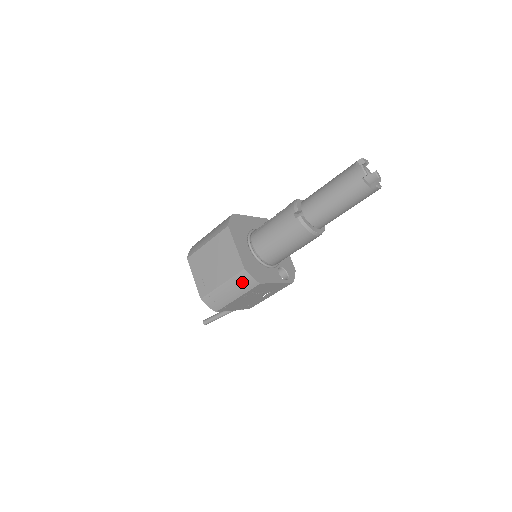
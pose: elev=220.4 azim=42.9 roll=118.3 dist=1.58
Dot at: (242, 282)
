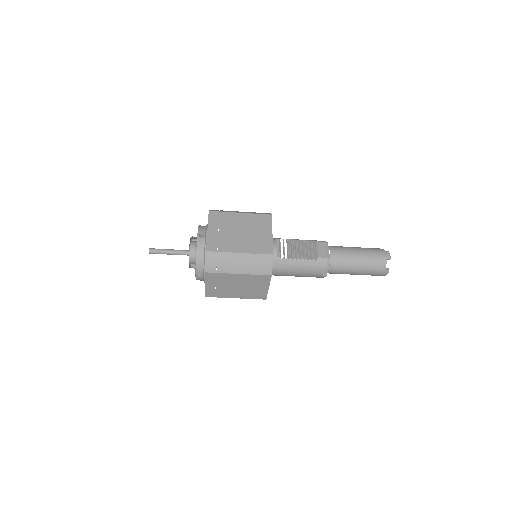
Dot at: occluded
